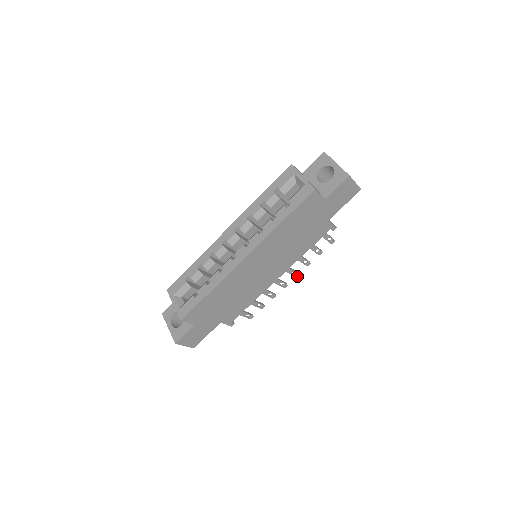
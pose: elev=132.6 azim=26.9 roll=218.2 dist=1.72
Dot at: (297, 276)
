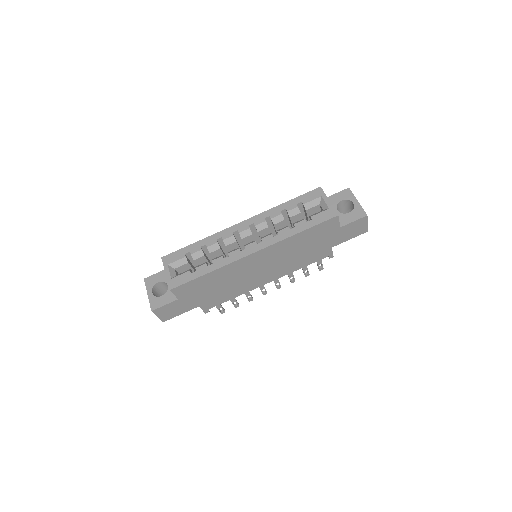
Dot at: (279, 288)
